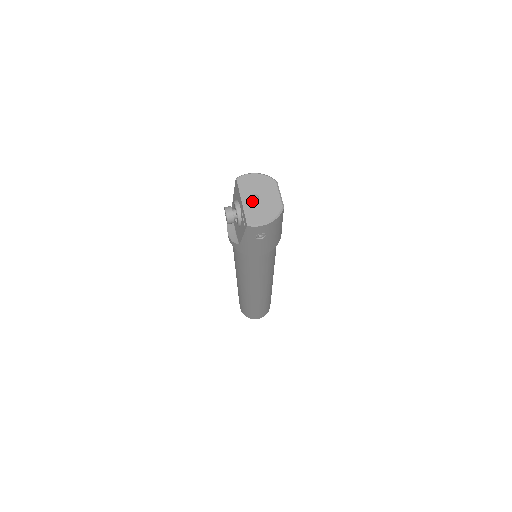
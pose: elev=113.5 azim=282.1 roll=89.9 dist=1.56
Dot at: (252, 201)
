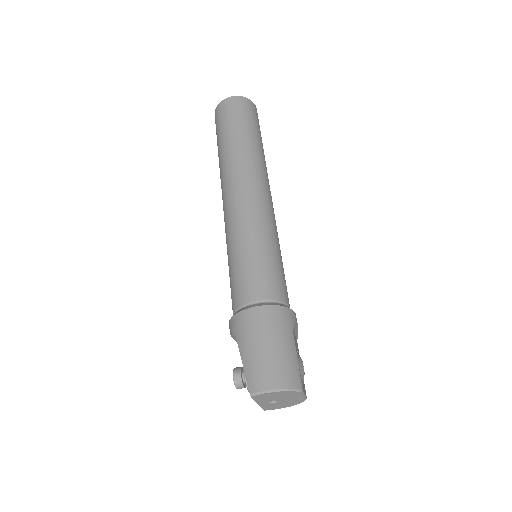
Dot at: (270, 402)
